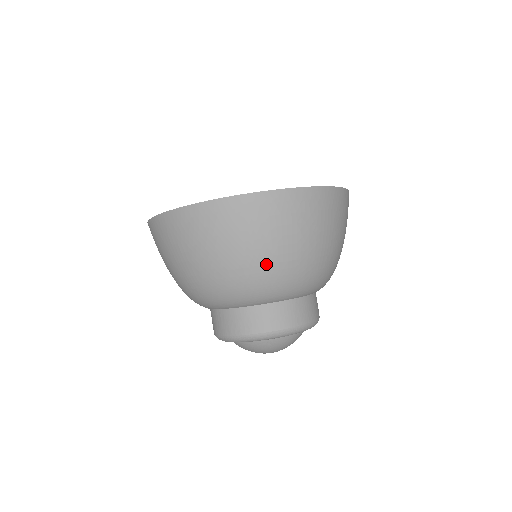
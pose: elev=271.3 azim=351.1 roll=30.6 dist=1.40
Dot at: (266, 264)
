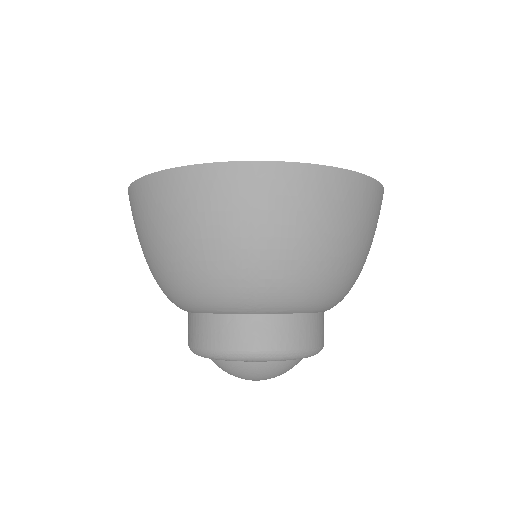
Dot at: (359, 264)
